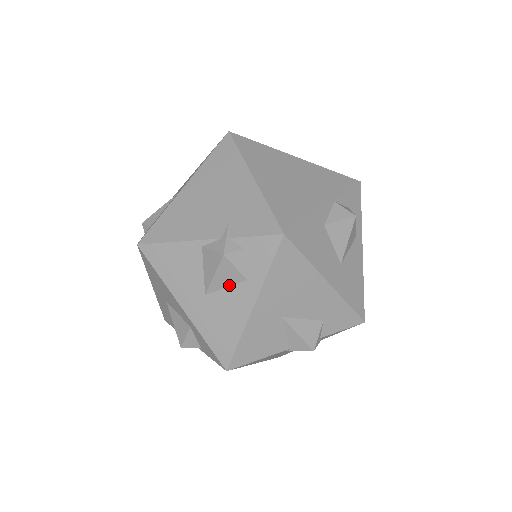
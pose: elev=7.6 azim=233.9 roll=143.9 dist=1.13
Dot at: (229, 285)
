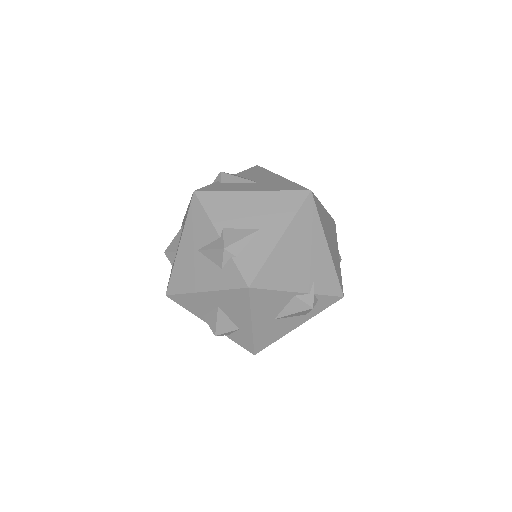
Dot at: (294, 316)
